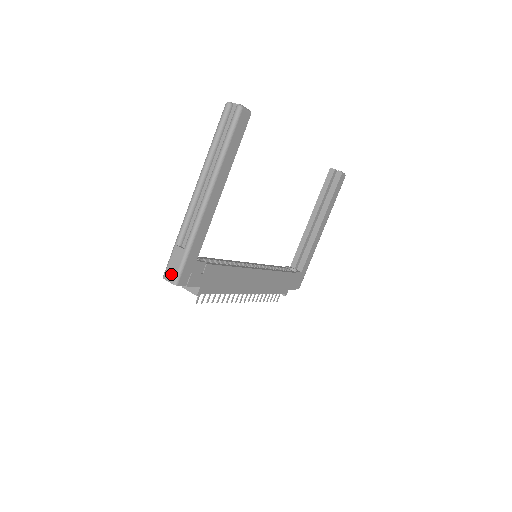
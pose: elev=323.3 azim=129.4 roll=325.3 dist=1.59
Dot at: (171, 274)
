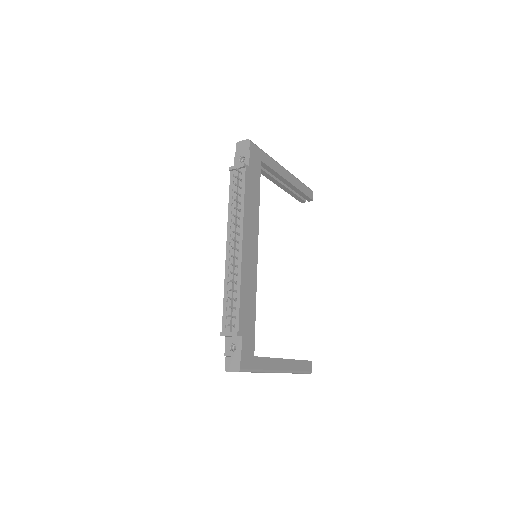
Dot at: occluded
